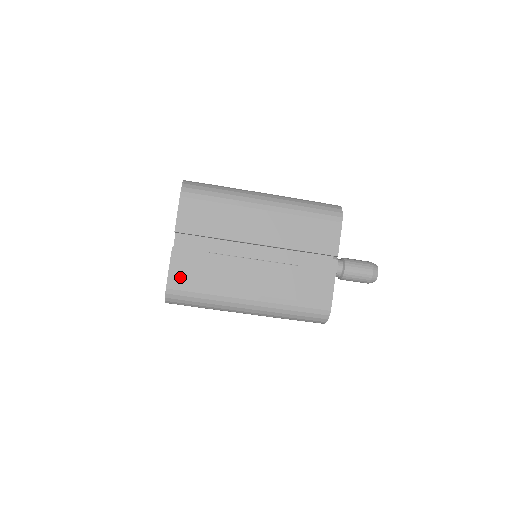
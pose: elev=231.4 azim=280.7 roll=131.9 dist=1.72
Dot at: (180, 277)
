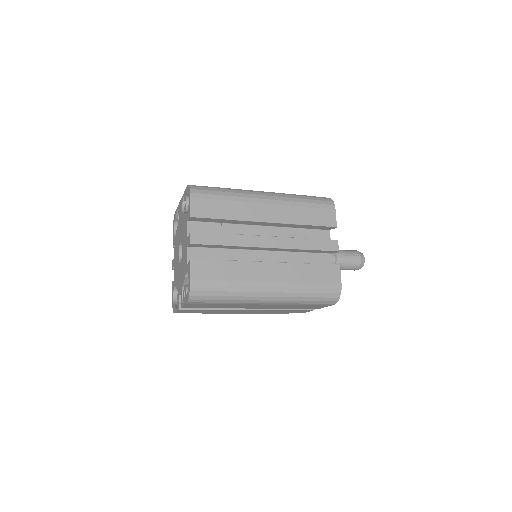
Dot at: occluded
